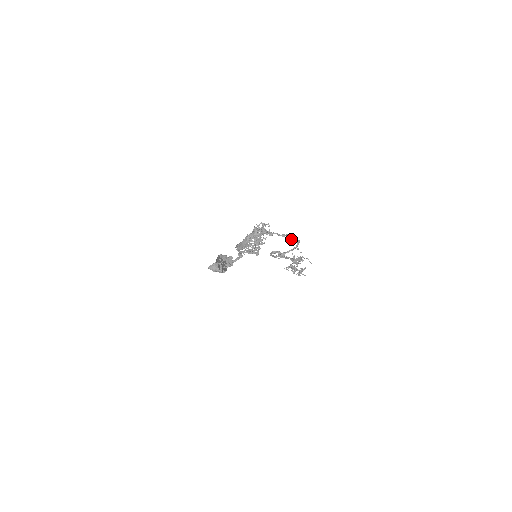
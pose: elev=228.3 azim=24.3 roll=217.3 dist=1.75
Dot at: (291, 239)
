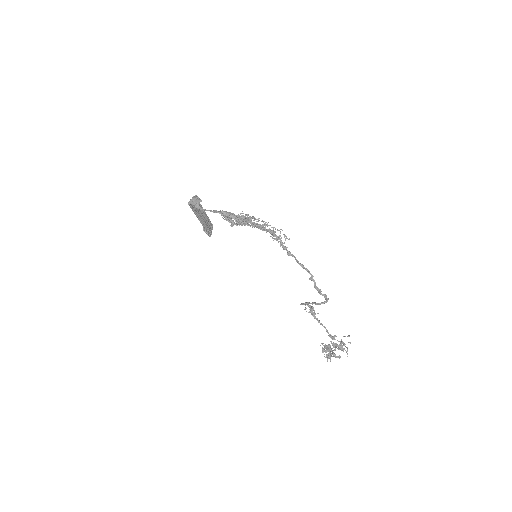
Dot at: (310, 279)
